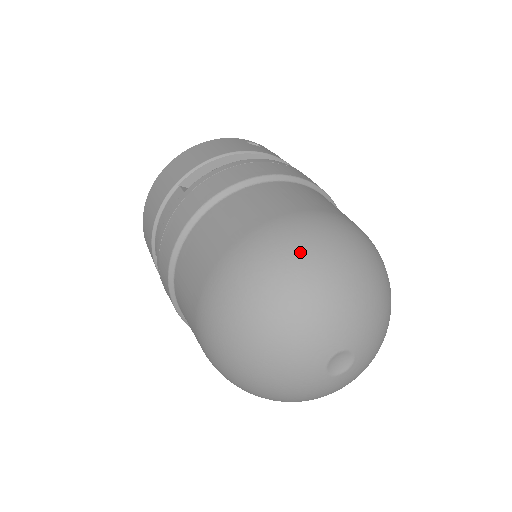
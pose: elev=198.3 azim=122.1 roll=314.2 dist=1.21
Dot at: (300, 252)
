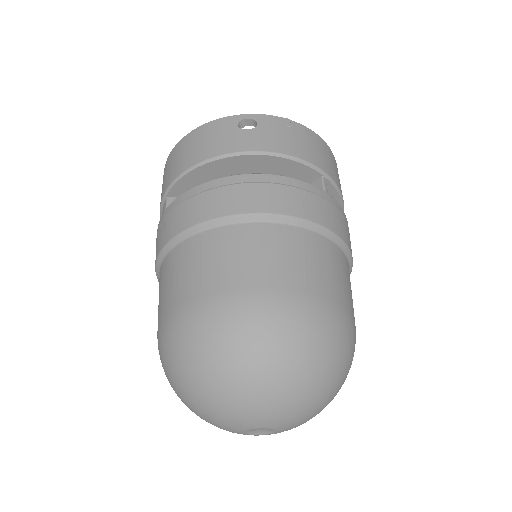
Dot at: (201, 352)
